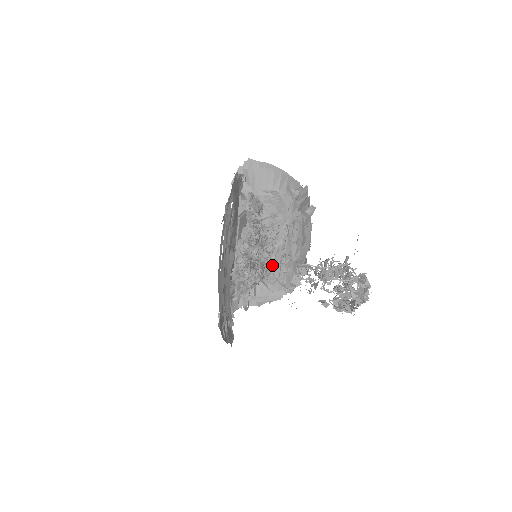
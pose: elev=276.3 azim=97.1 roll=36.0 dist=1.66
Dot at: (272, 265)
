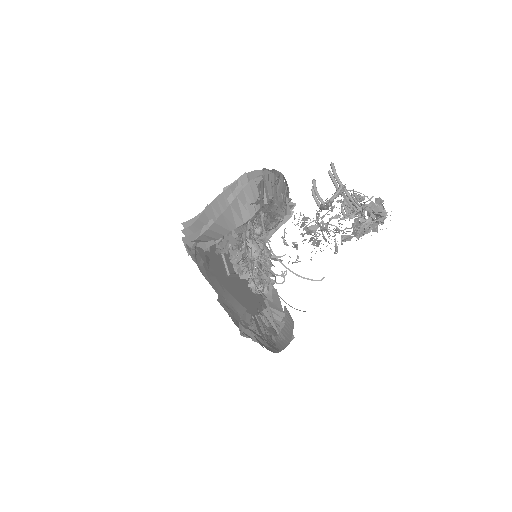
Dot at: occluded
